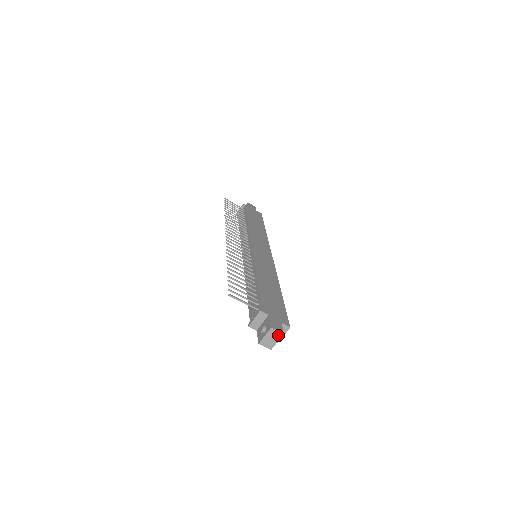
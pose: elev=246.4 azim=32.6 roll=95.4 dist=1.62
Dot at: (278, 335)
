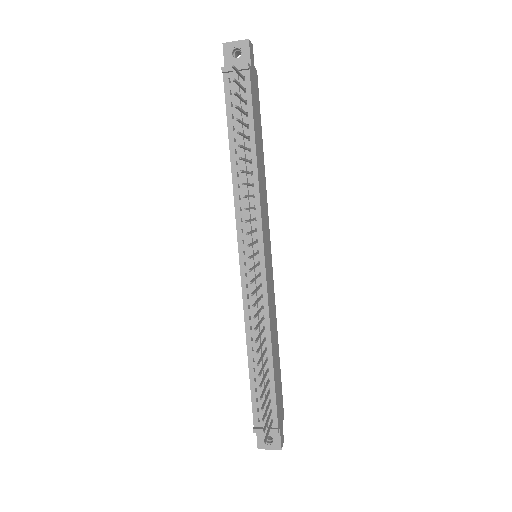
Dot at: occluded
